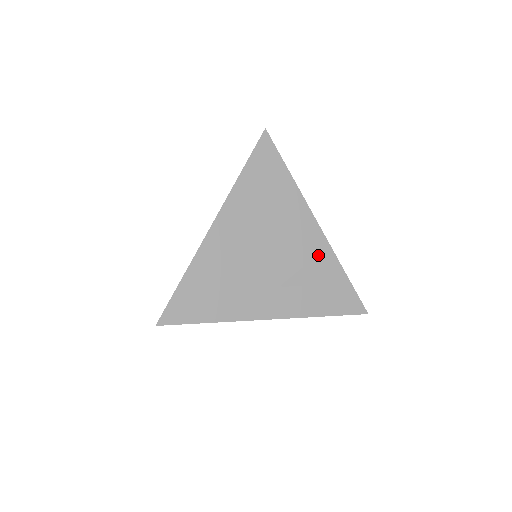
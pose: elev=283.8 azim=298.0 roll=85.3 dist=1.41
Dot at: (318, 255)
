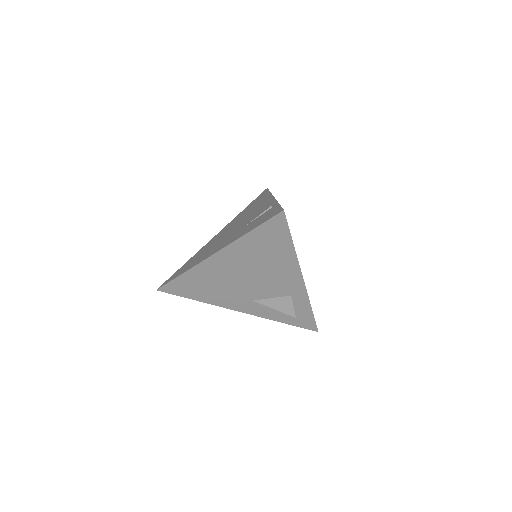
Dot at: (294, 295)
